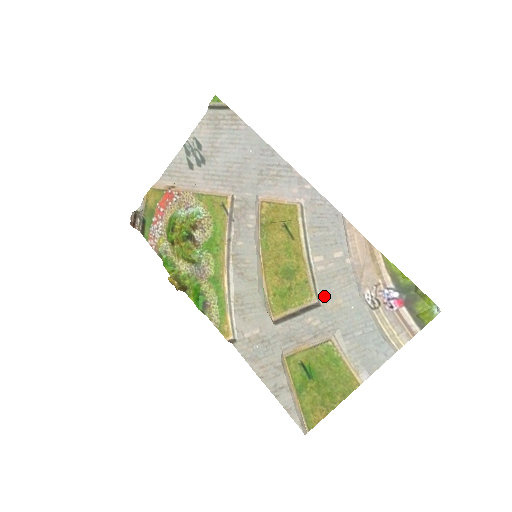
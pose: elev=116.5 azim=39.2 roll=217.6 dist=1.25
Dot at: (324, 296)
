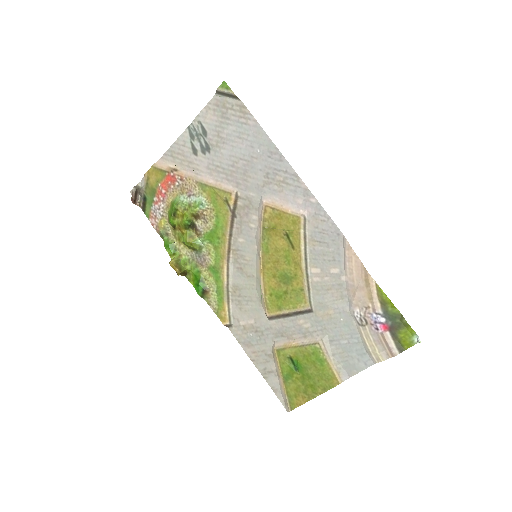
Dot at: (317, 305)
